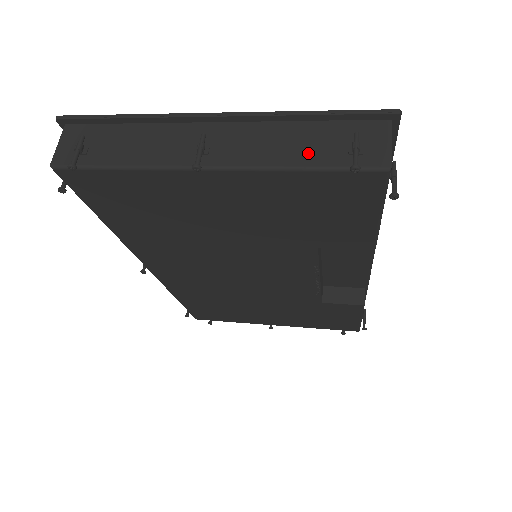
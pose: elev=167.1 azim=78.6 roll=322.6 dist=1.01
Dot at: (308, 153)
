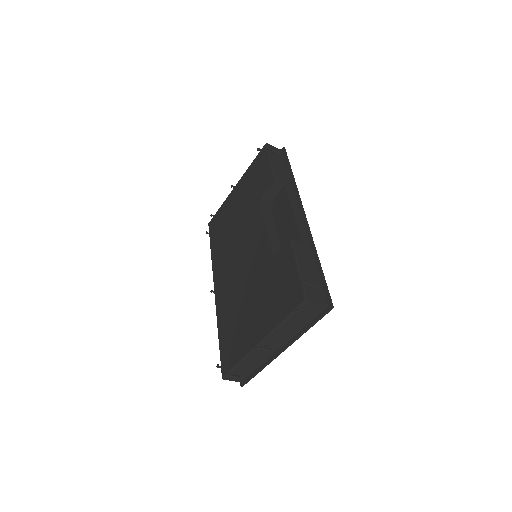
Dot at: occluded
